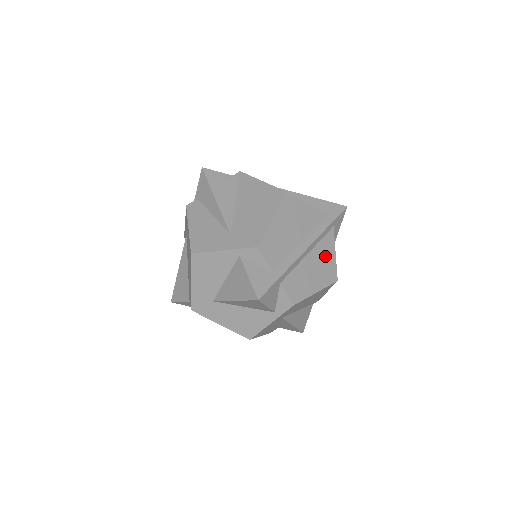
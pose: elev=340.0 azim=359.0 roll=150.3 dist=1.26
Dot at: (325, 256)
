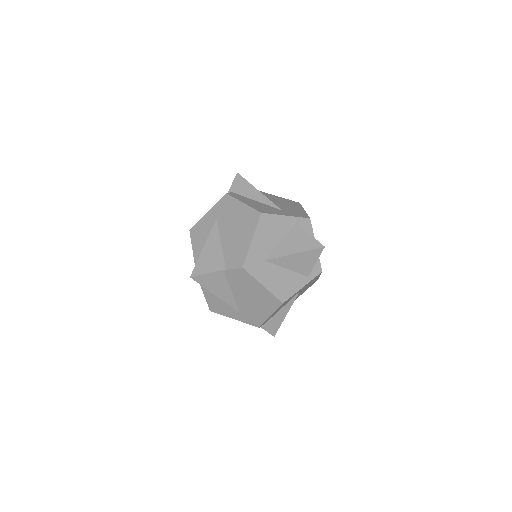
Dot at: occluded
